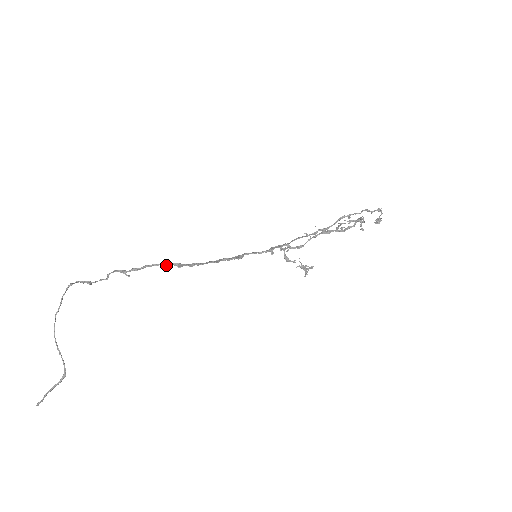
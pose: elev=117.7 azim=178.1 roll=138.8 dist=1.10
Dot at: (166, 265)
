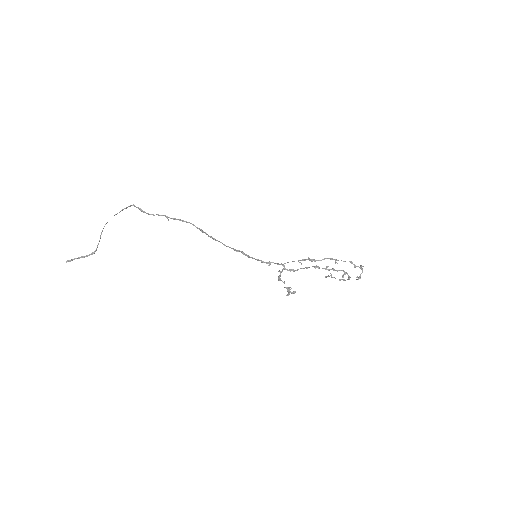
Dot at: occluded
